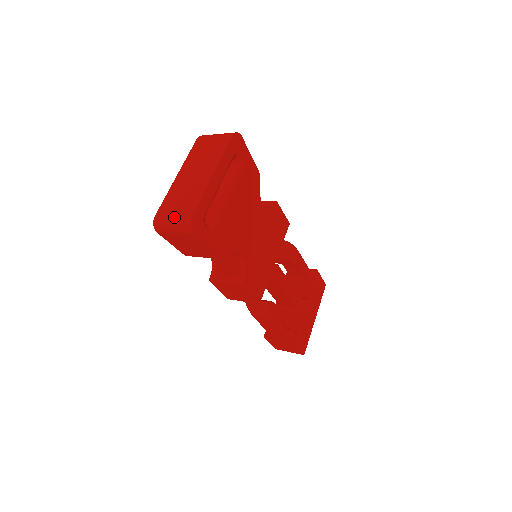
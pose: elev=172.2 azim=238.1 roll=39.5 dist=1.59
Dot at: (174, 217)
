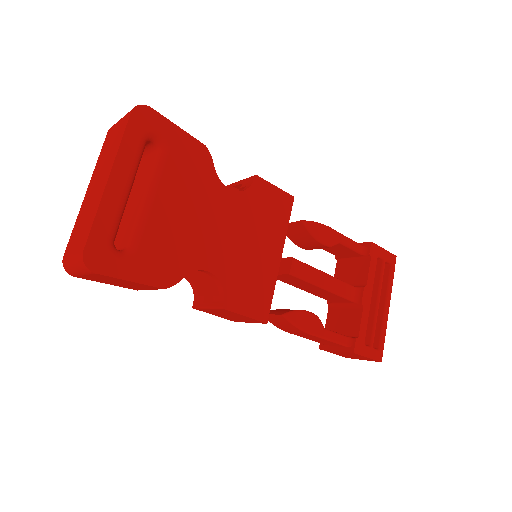
Dot at: (73, 255)
